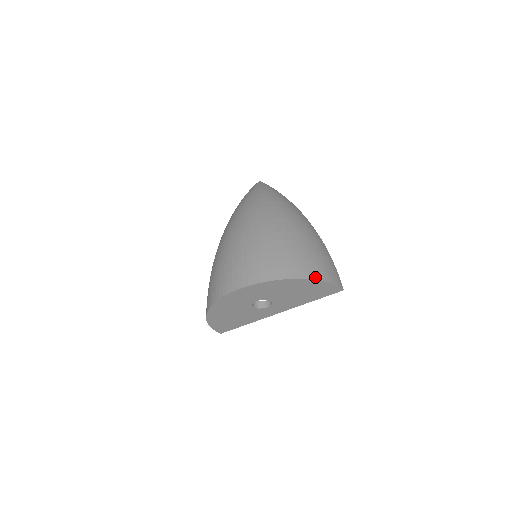
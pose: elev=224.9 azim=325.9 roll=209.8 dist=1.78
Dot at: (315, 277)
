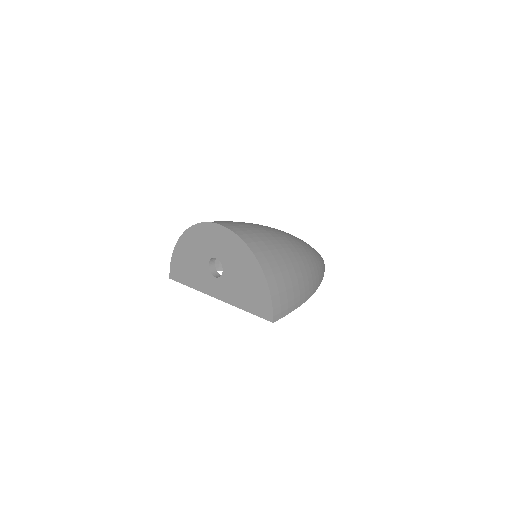
Dot at: (268, 276)
